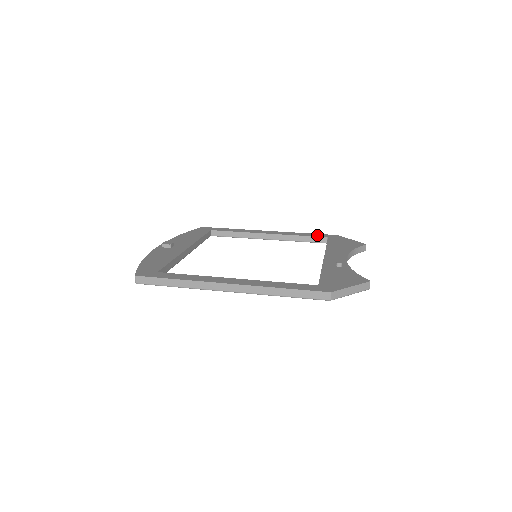
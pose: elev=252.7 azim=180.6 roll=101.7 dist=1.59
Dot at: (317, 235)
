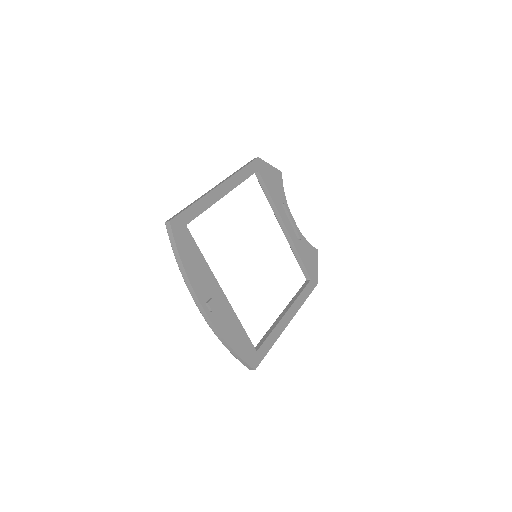
Dot at: (251, 170)
